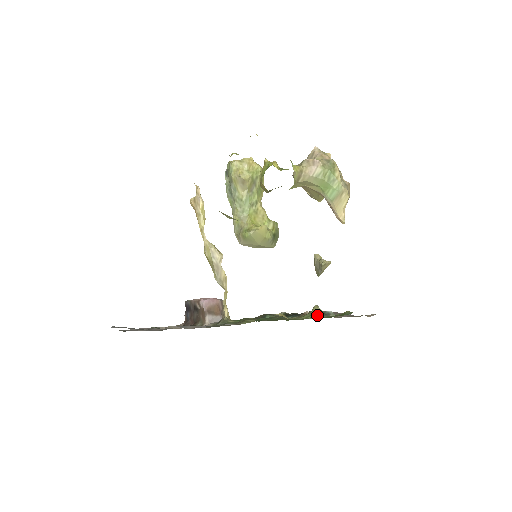
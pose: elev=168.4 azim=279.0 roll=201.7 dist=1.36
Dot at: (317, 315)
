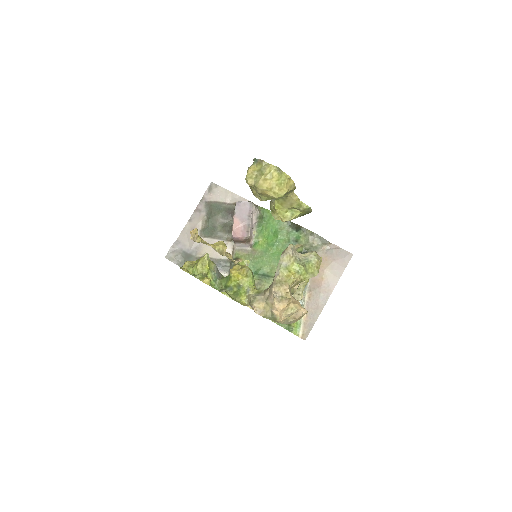
Dot at: occluded
